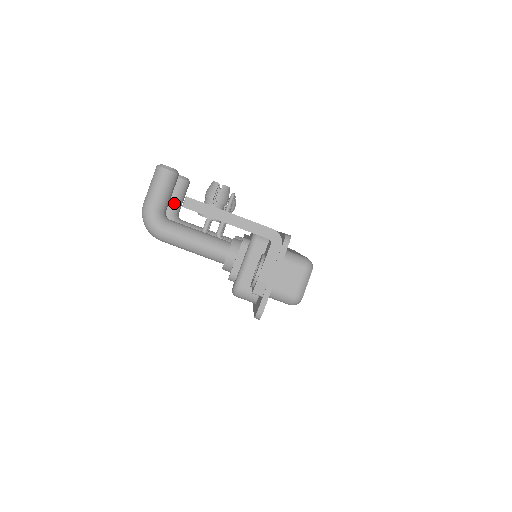
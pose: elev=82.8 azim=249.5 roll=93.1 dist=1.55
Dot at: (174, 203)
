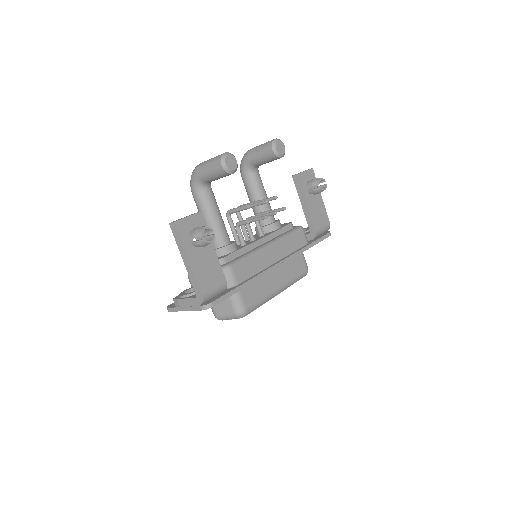
Dot at: (256, 160)
